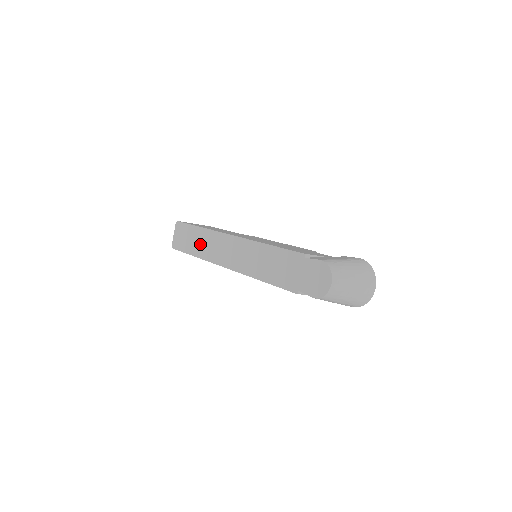
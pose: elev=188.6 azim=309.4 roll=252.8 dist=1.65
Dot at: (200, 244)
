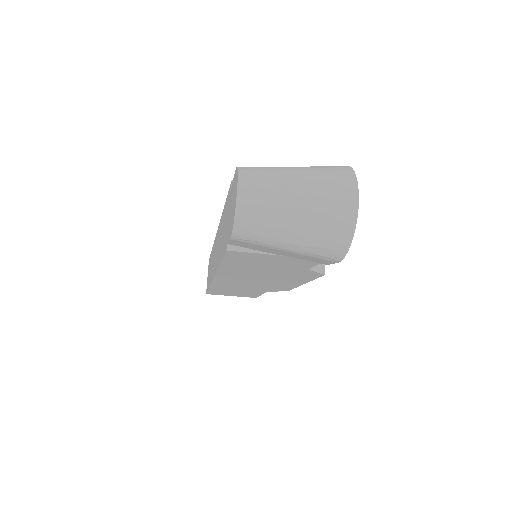
Dot at: (210, 269)
